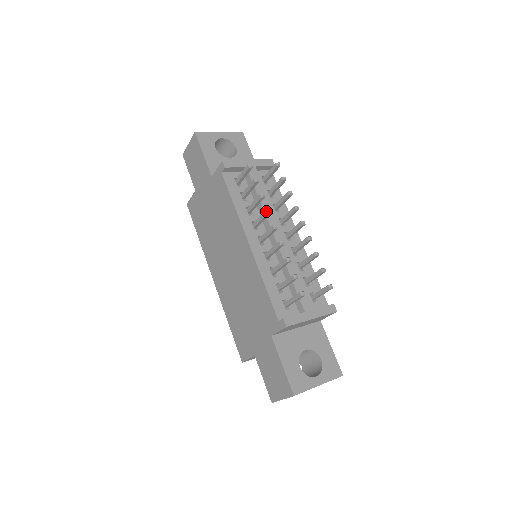
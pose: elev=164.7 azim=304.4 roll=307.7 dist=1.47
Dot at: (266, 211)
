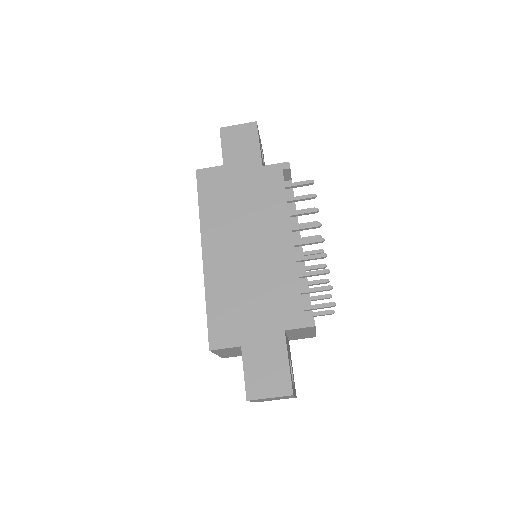
Dot at: (319, 224)
